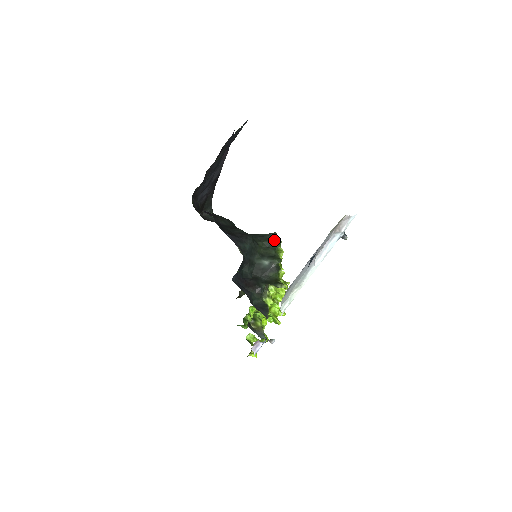
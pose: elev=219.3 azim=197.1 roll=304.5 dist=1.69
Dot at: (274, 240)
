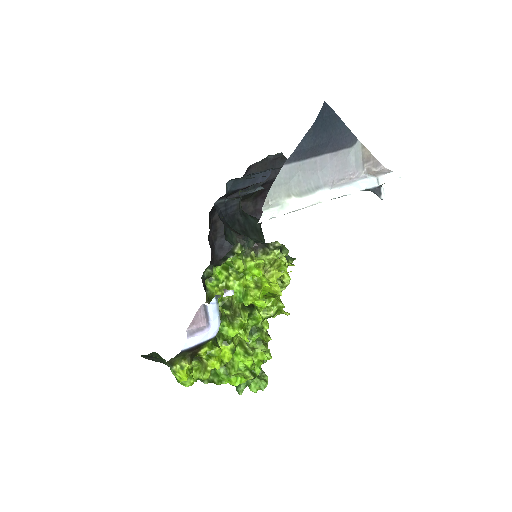
Dot at: occluded
